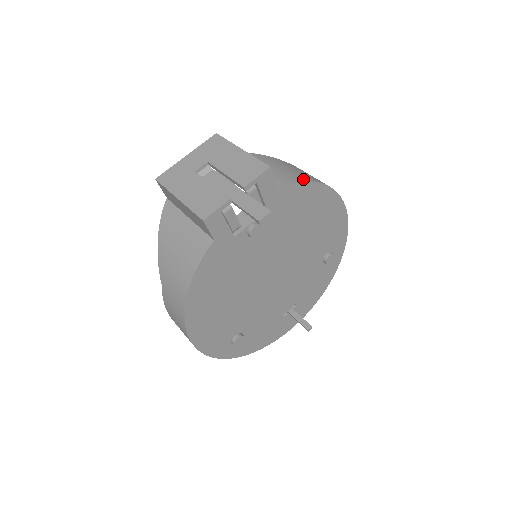
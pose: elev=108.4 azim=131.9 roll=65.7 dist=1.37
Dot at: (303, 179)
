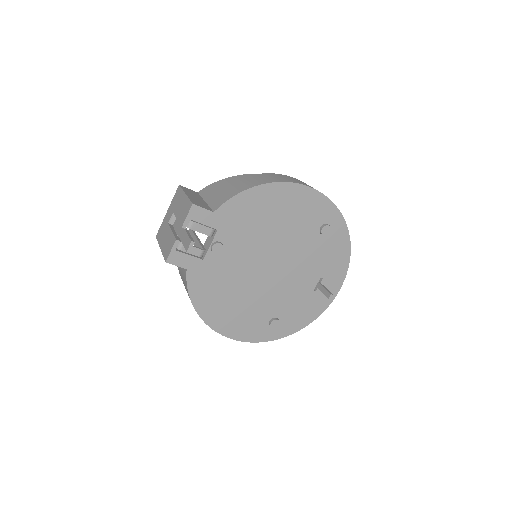
Dot at: (238, 192)
